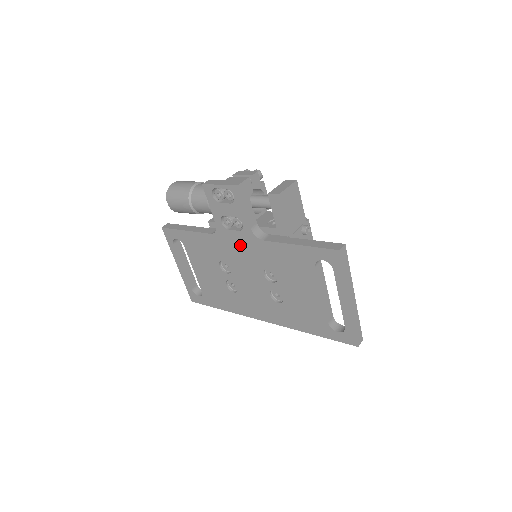
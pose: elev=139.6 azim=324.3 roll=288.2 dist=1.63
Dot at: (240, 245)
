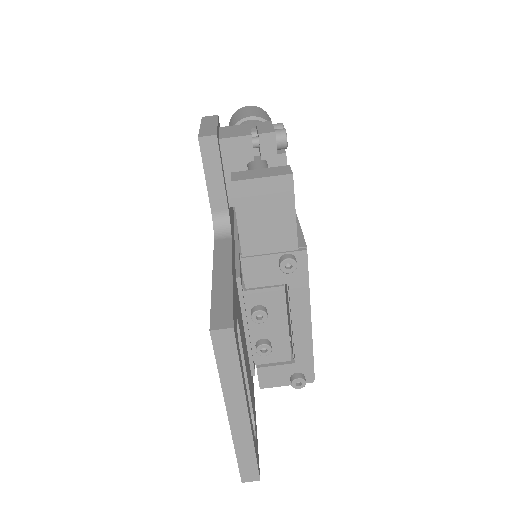
Dot at: occluded
